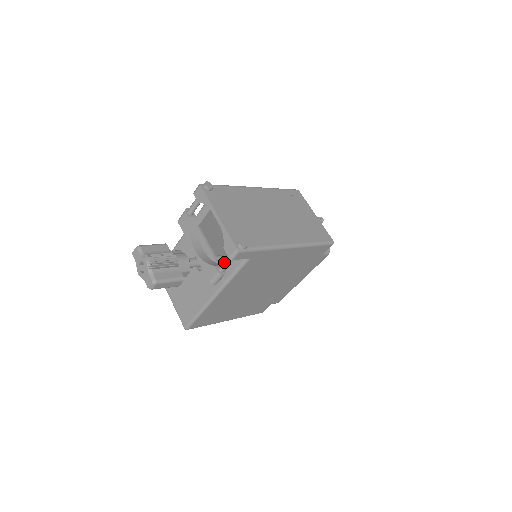
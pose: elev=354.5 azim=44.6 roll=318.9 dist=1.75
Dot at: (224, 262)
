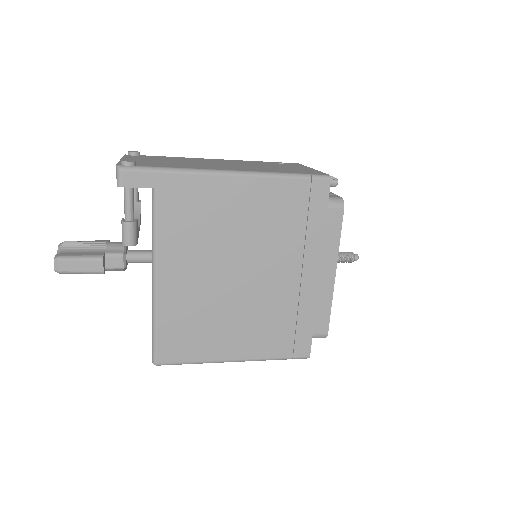
Dot at: (124, 203)
